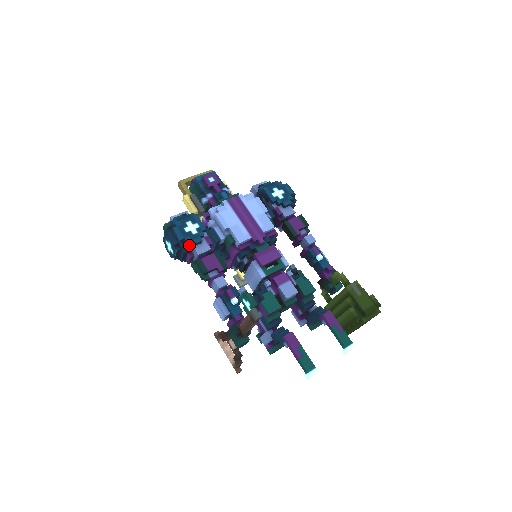
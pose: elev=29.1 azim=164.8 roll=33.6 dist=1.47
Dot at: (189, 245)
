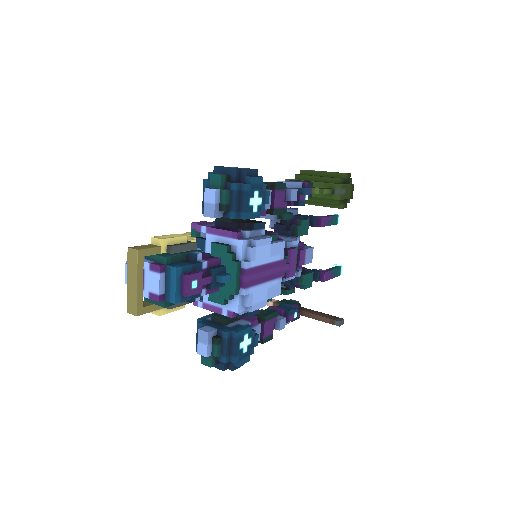
Dot at: occluded
